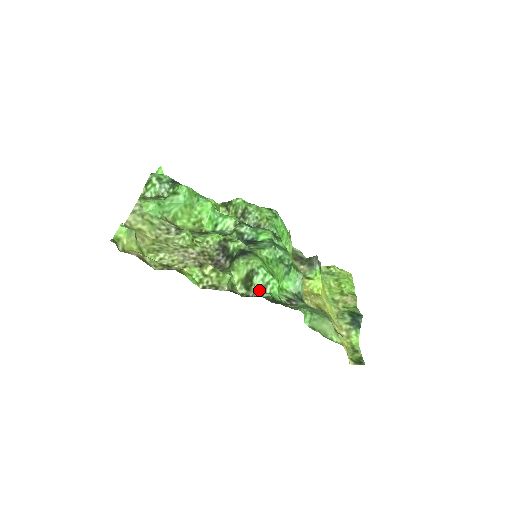
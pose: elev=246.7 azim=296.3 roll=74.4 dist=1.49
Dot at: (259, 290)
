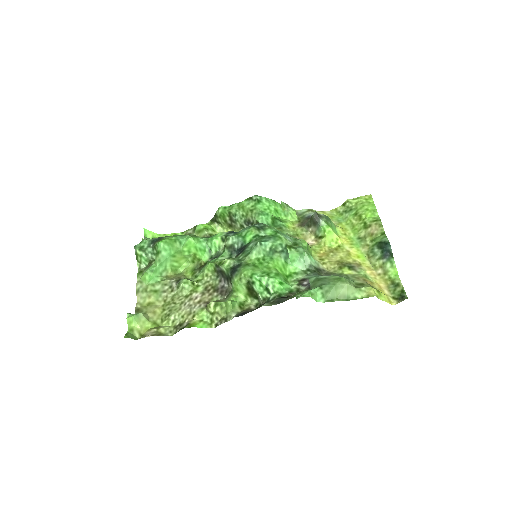
Dot at: (264, 295)
